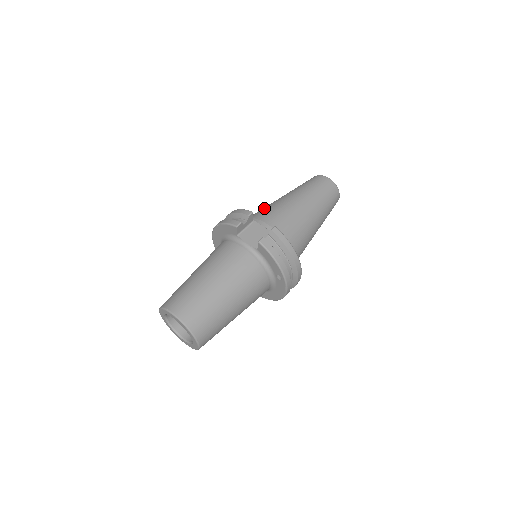
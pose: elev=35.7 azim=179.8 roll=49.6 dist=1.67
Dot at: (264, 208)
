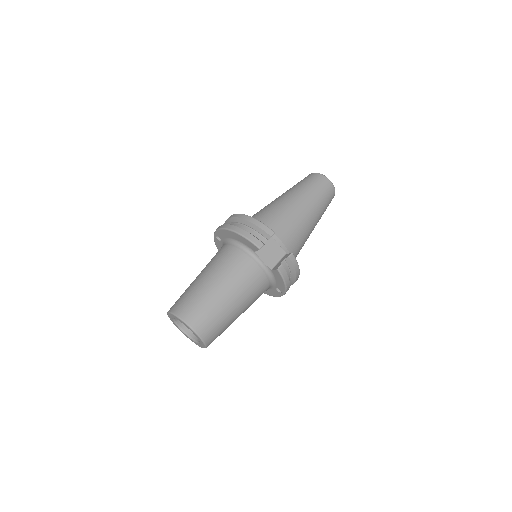
Dot at: (275, 213)
